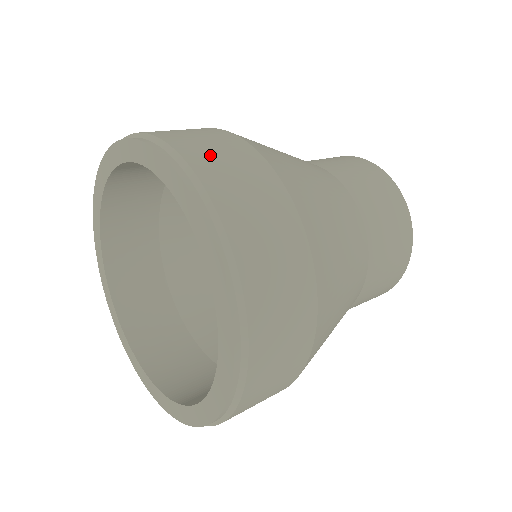
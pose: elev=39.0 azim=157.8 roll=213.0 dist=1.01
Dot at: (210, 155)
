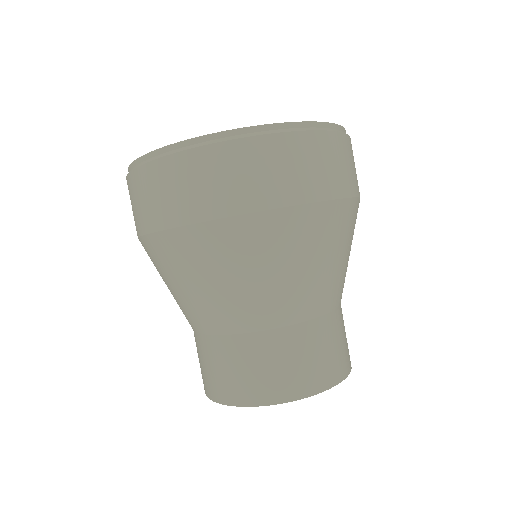
Dot at: occluded
